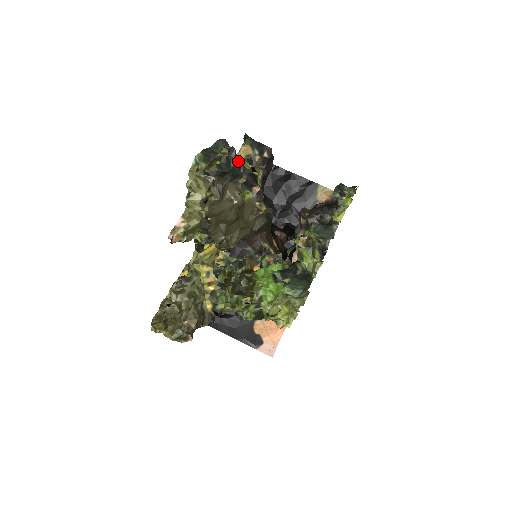
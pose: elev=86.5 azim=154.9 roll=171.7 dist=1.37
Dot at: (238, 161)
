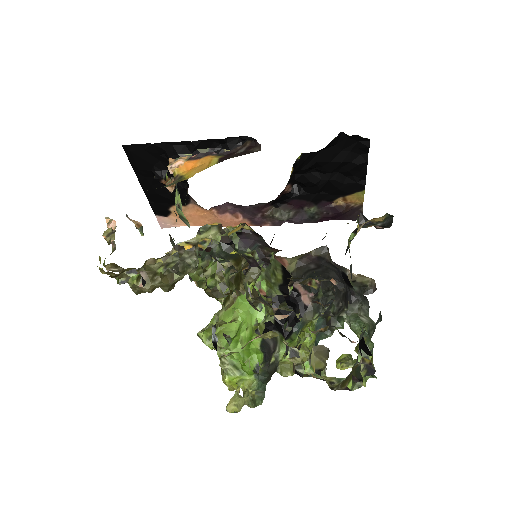
Dot at: occluded
